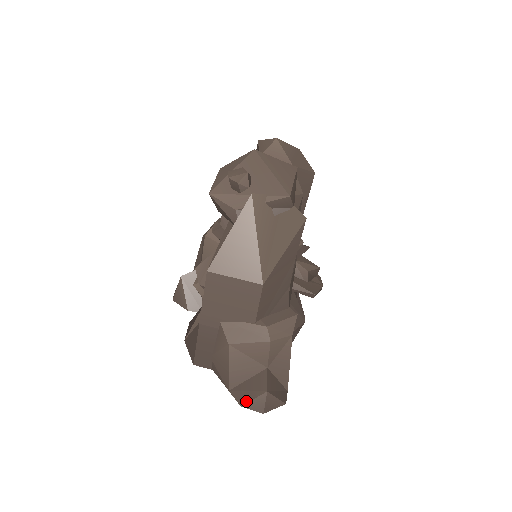
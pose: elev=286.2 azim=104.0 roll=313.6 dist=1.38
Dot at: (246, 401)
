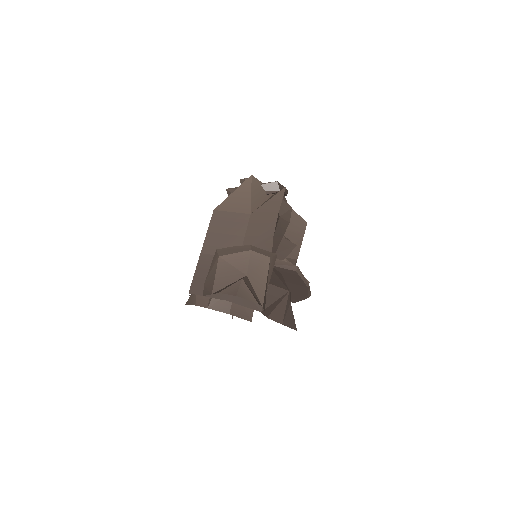
Dot at: (224, 289)
